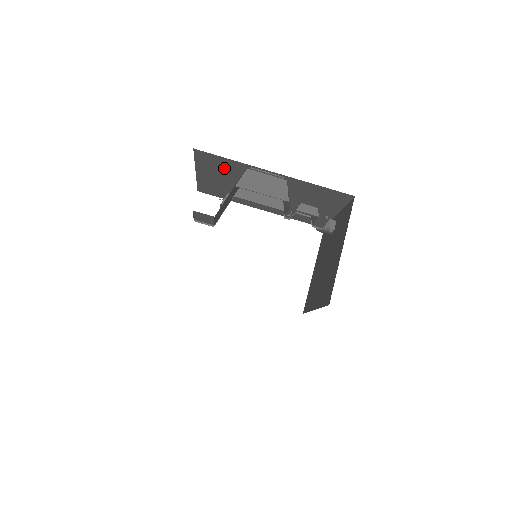
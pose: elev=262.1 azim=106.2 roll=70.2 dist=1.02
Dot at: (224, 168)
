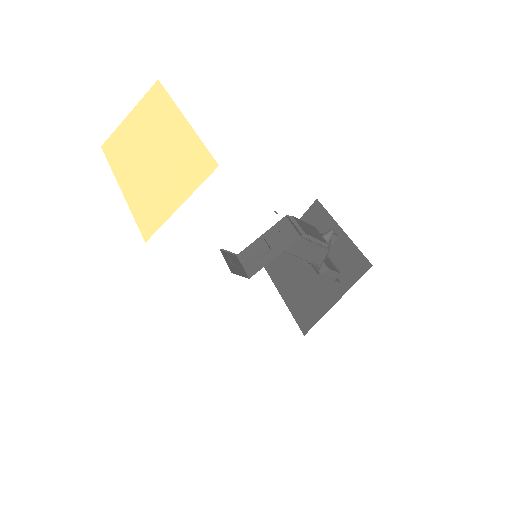
Dot at: occluded
